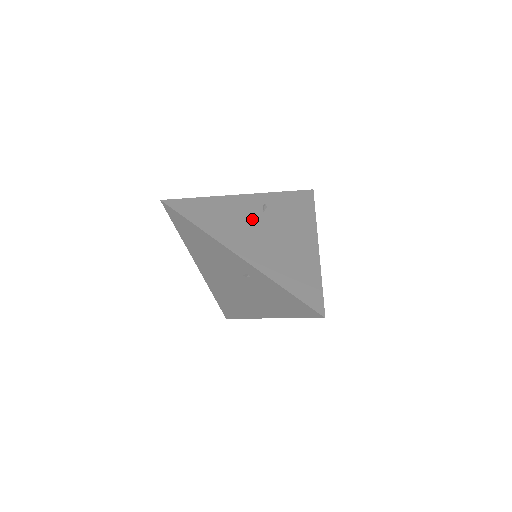
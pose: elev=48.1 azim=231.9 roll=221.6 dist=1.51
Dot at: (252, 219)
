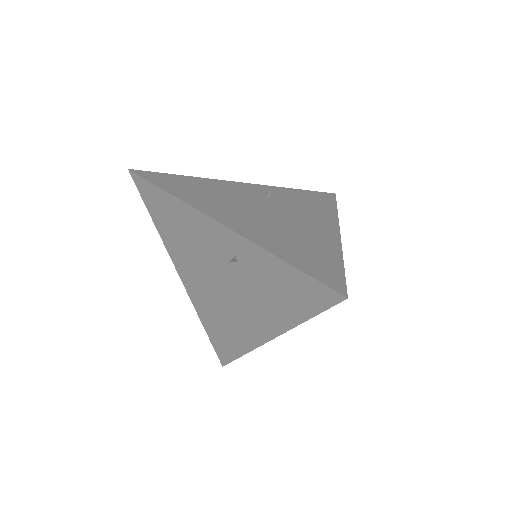
Dot at: (249, 200)
